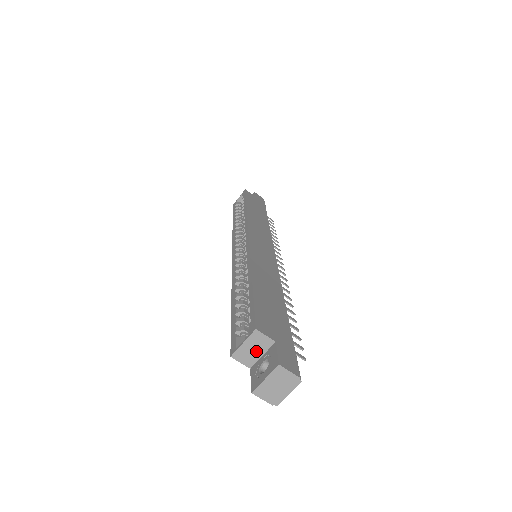
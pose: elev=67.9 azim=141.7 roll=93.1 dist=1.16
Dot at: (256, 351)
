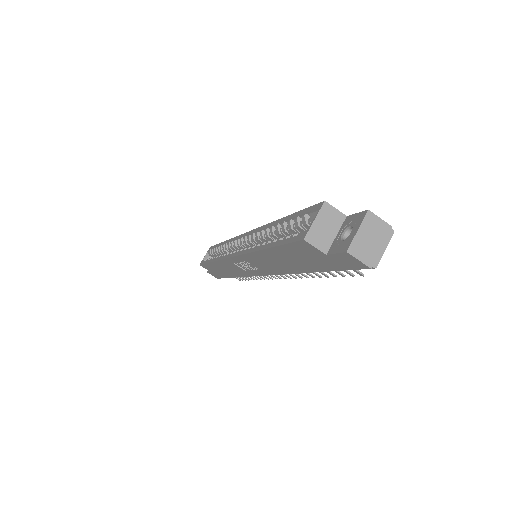
Dot at: (329, 230)
